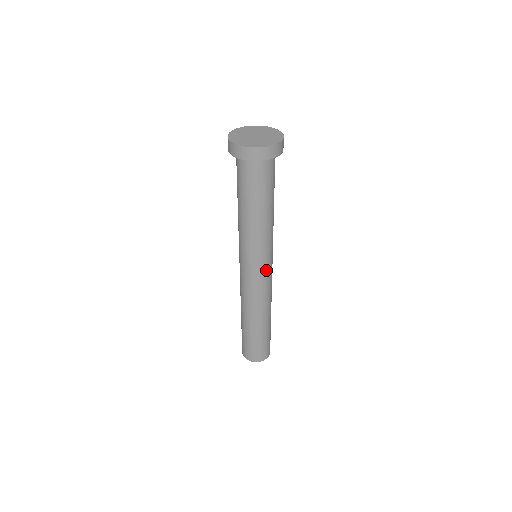
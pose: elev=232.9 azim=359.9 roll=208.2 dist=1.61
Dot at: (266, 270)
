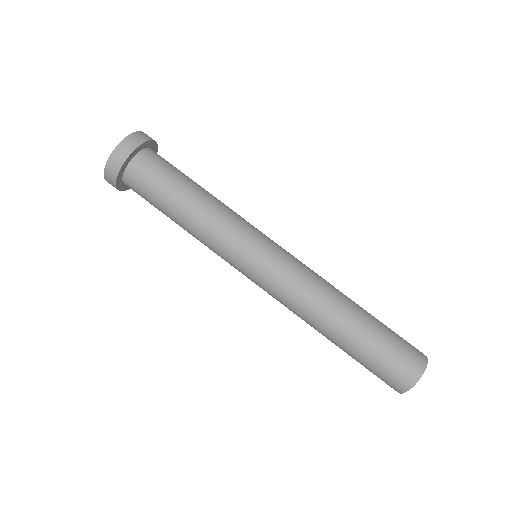
Dot at: (262, 263)
